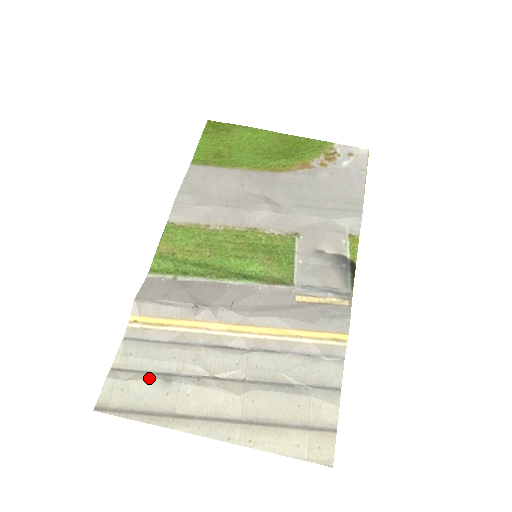
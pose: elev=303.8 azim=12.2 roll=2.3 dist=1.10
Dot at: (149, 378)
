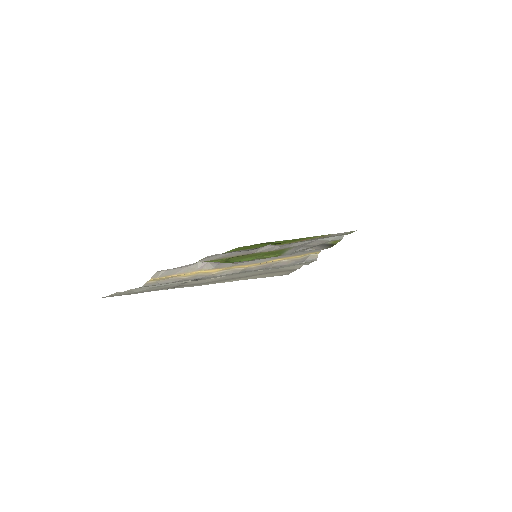
Dot at: (150, 287)
